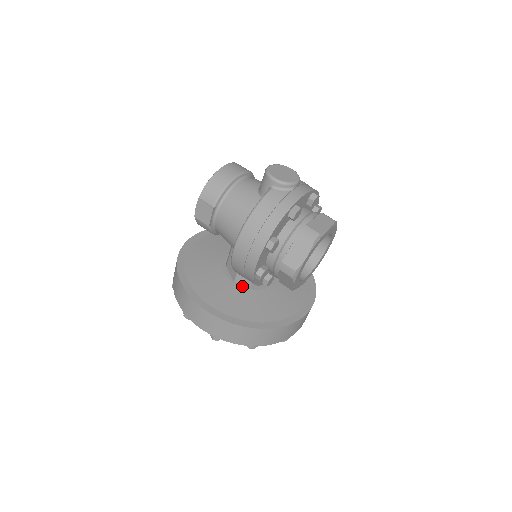
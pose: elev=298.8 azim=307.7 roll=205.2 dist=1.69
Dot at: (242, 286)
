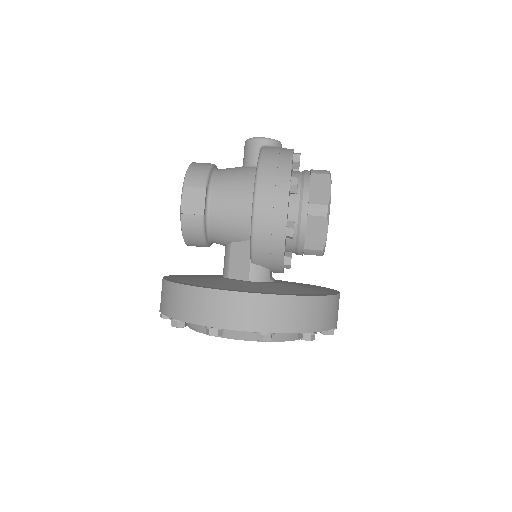
Dot at: (261, 282)
